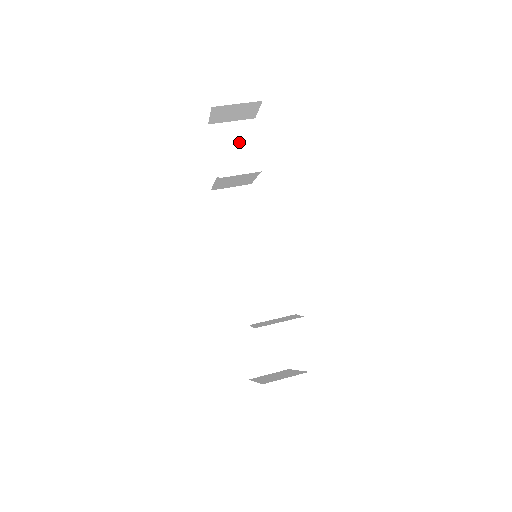
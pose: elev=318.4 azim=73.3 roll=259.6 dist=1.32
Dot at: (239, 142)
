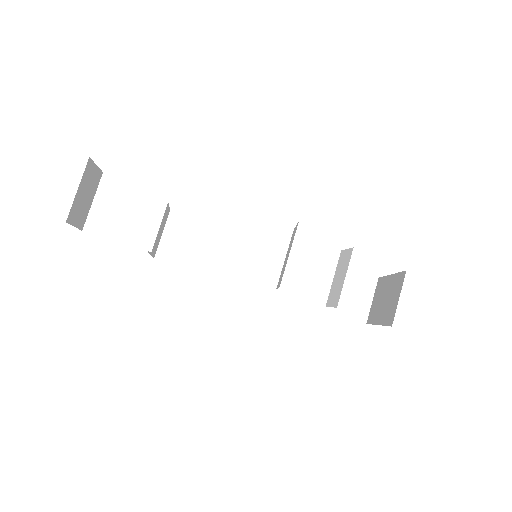
Dot at: (121, 207)
